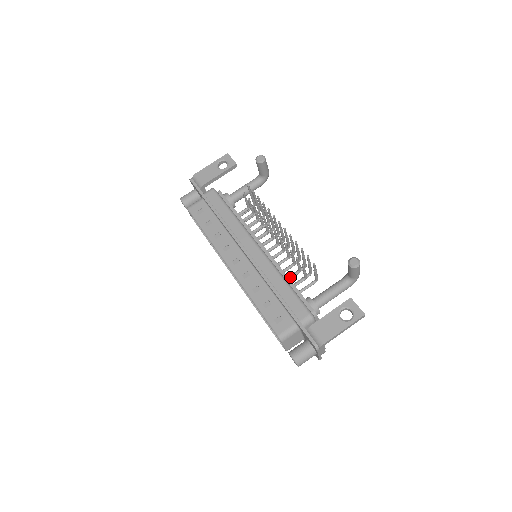
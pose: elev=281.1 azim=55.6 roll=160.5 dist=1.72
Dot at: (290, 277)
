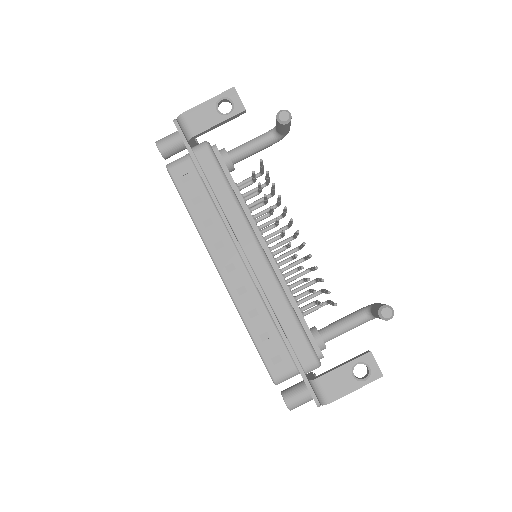
Dot at: (297, 298)
